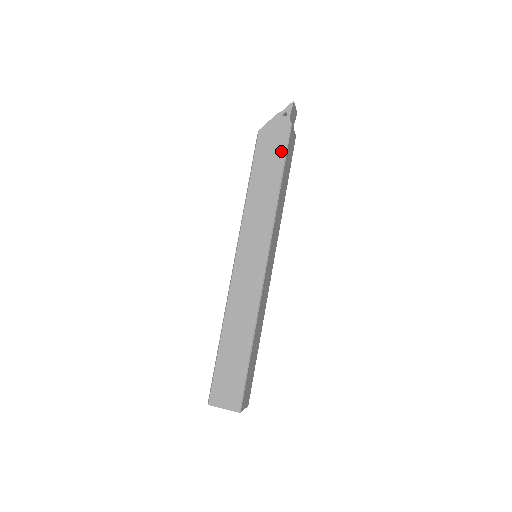
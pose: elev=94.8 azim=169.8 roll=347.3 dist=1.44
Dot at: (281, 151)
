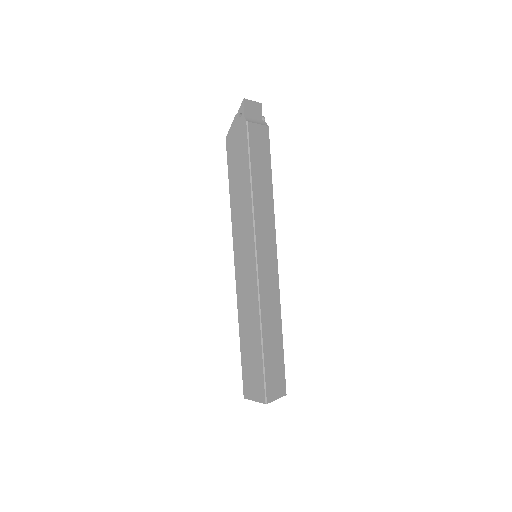
Dot at: (245, 152)
